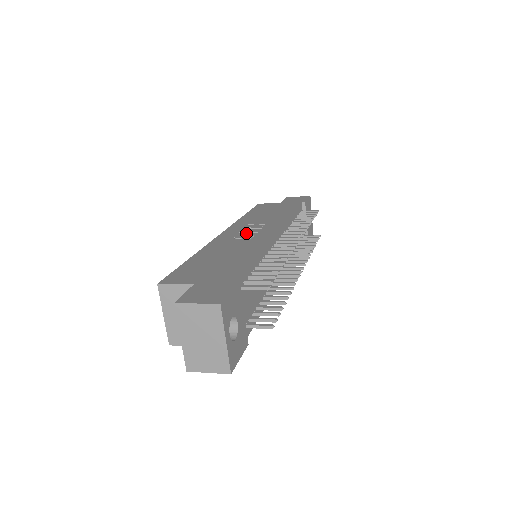
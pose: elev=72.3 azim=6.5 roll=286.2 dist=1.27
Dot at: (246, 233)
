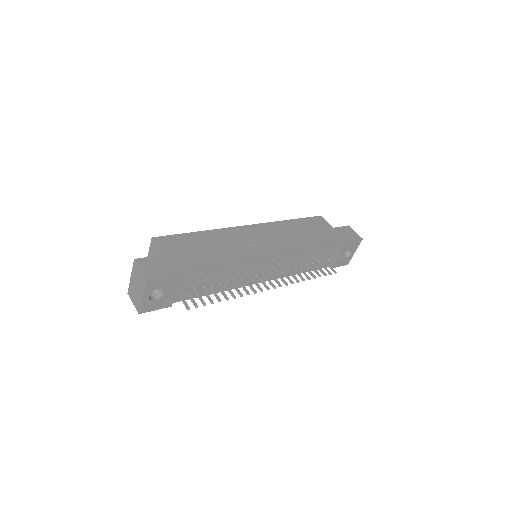
Dot at: (258, 238)
